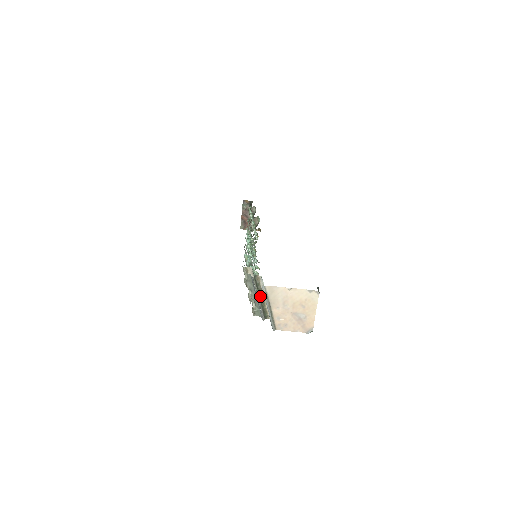
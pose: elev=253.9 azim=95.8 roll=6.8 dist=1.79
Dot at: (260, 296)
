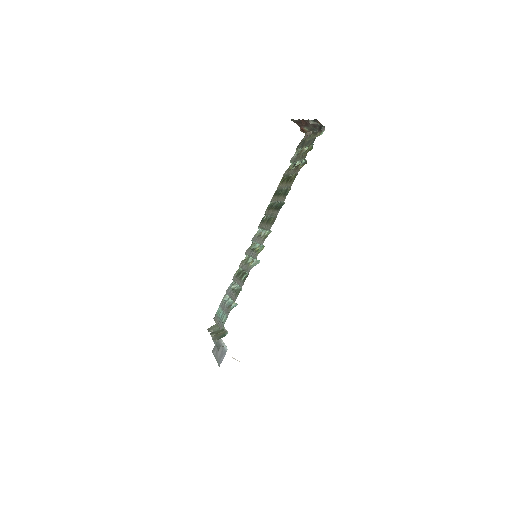
Dot at: occluded
